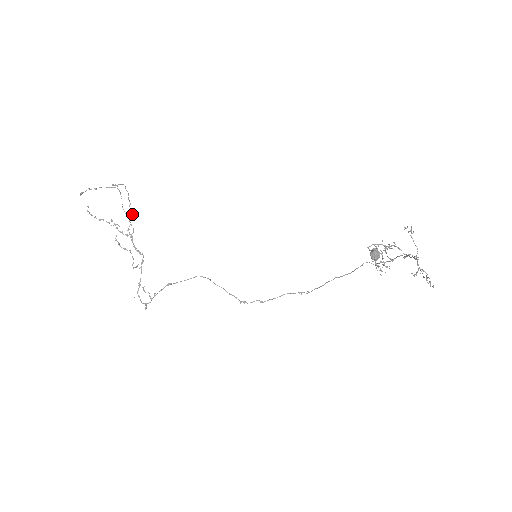
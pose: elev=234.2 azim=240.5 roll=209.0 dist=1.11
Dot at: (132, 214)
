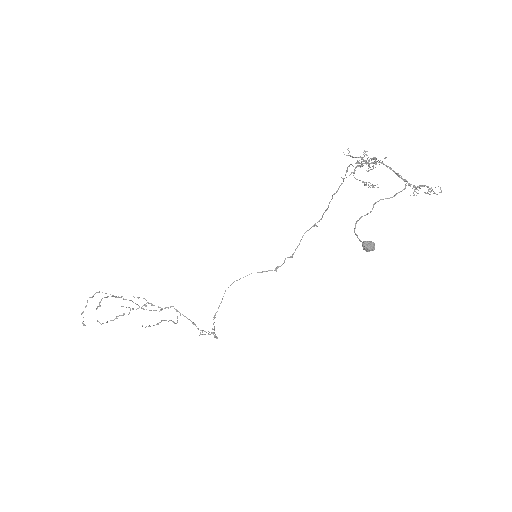
Dot at: (132, 301)
